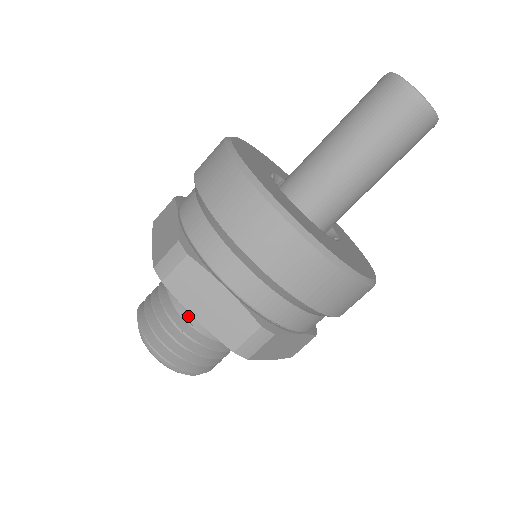
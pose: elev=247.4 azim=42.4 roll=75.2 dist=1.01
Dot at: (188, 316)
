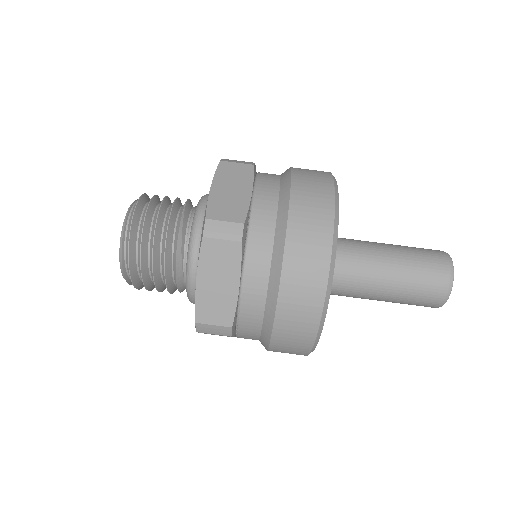
Dot at: (179, 256)
